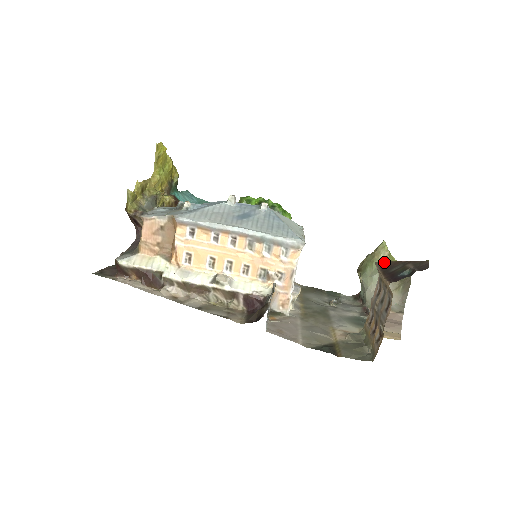
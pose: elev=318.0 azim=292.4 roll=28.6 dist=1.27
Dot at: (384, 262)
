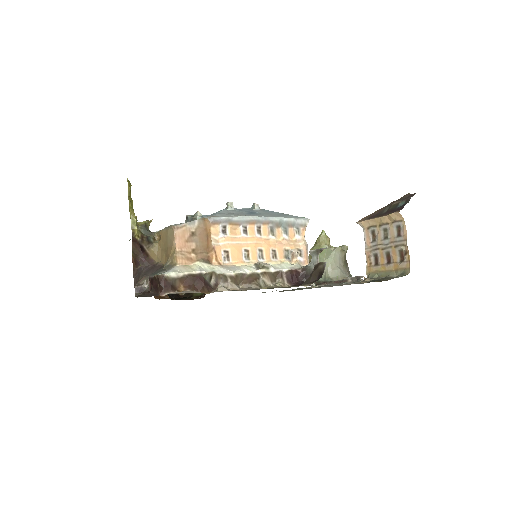
Dot at: (367, 216)
